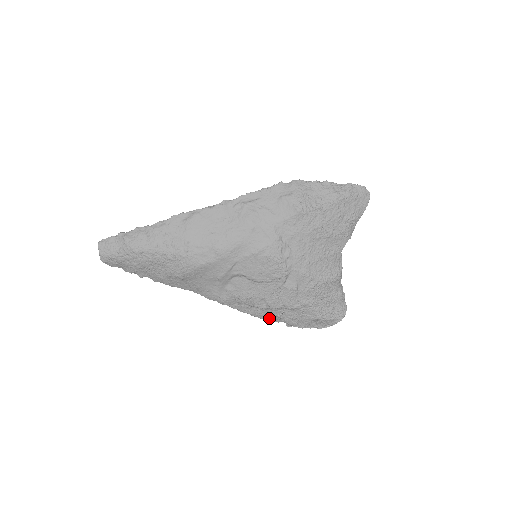
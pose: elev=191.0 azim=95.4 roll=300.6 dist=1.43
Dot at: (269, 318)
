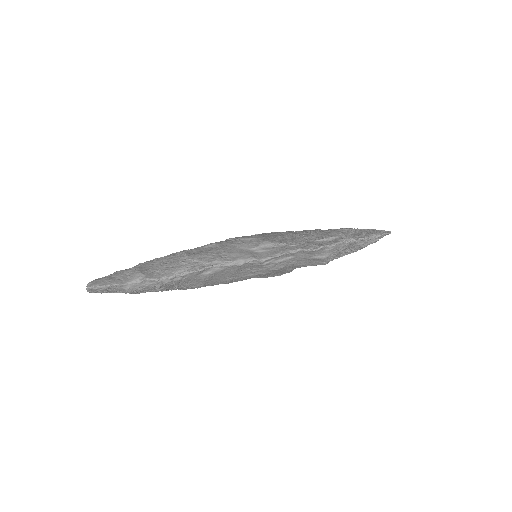
Dot at: occluded
